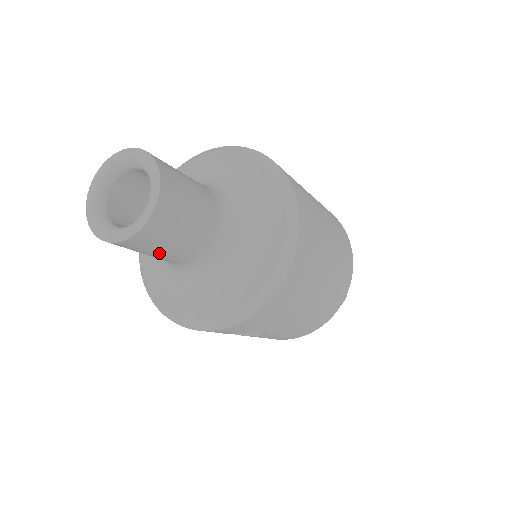
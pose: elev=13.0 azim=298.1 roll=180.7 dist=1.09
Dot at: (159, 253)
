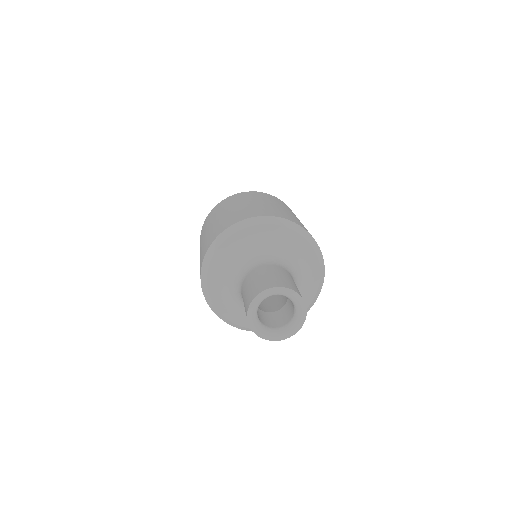
Dot at: occluded
